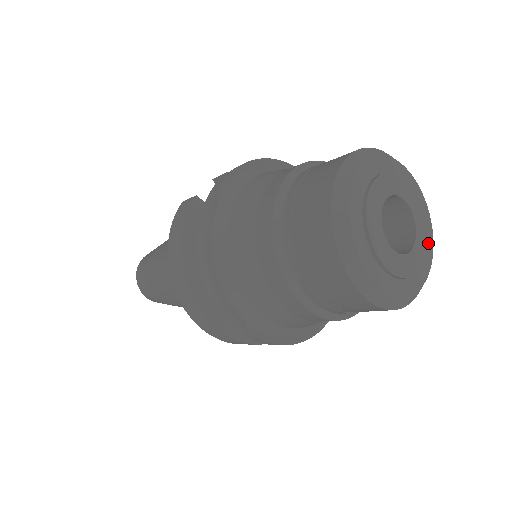
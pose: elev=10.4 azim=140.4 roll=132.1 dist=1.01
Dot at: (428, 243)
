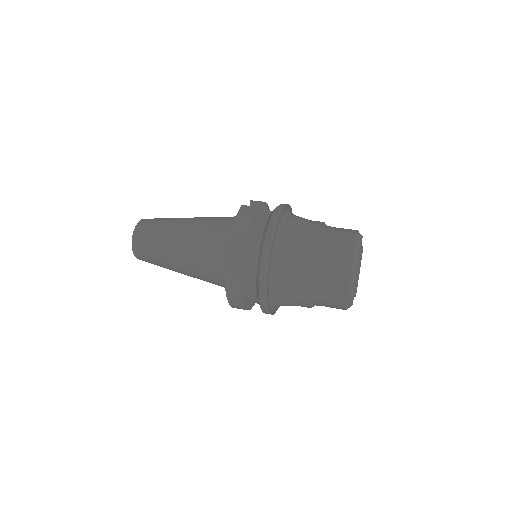
Dot at: occluded
